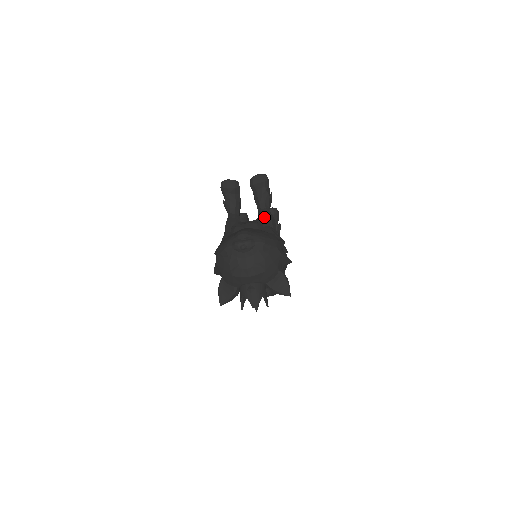
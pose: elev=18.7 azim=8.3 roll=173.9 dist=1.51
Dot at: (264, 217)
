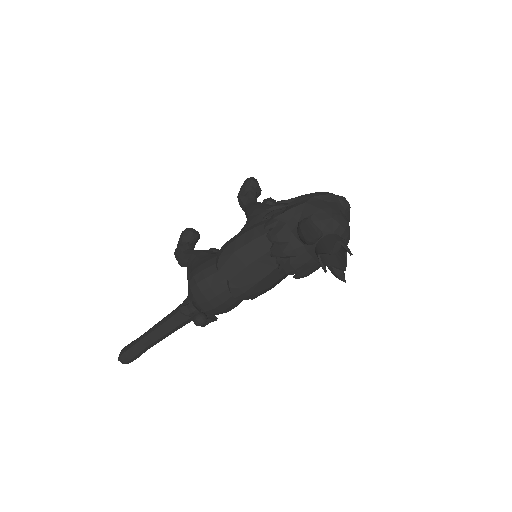
Dot at: occluded
